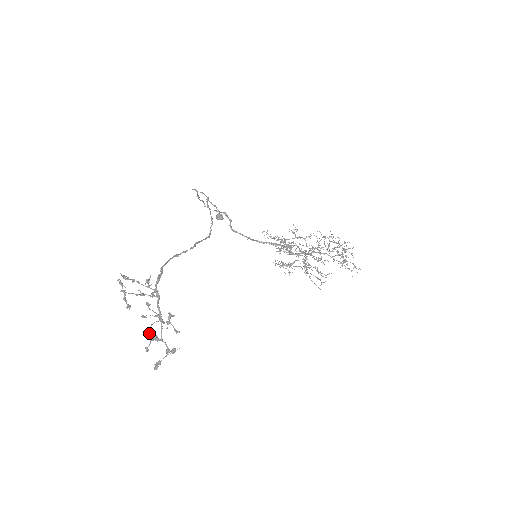
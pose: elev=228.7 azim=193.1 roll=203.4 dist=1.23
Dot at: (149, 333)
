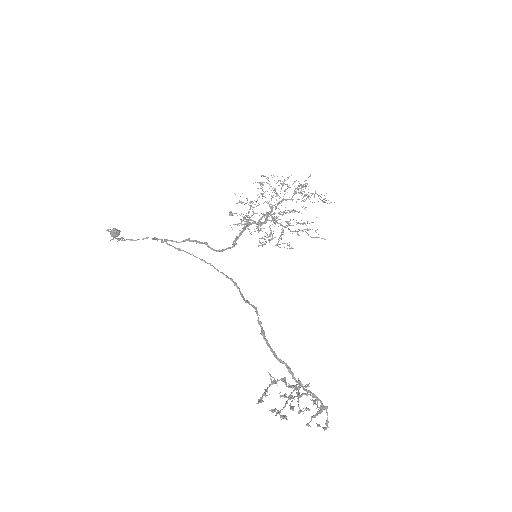
Dot at: occluded
